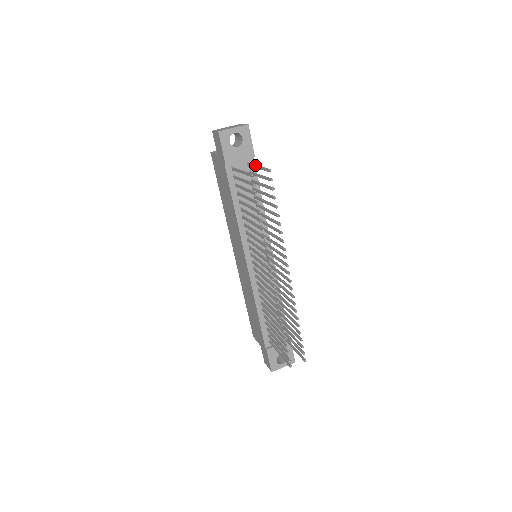
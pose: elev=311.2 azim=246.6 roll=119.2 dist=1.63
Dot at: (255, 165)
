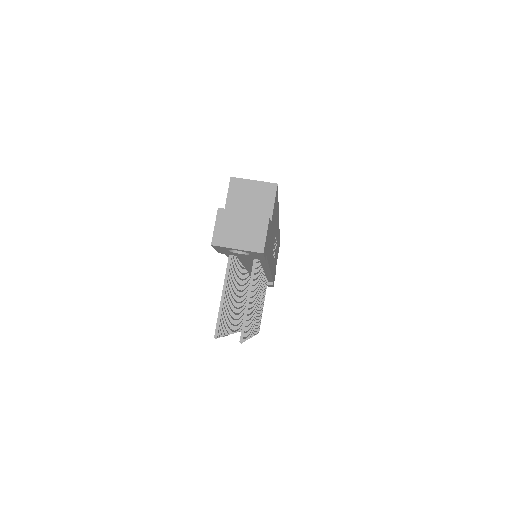
Dot at: (250, 286)
